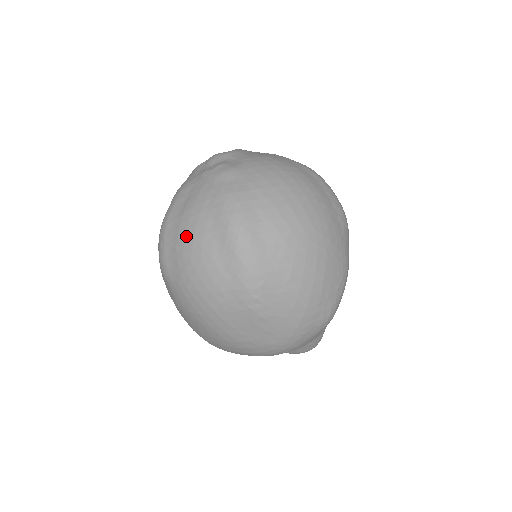
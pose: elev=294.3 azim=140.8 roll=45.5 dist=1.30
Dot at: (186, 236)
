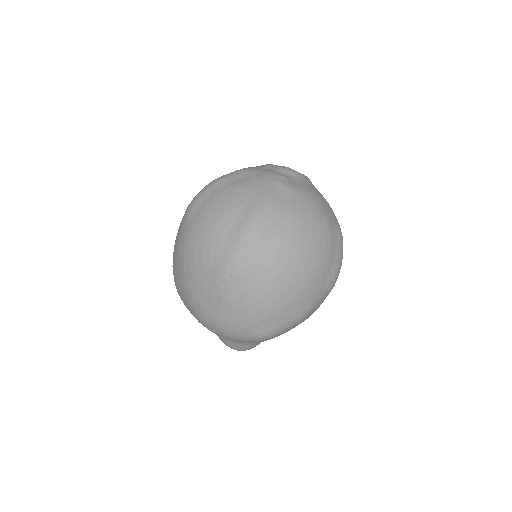
Dot at: (220, 201)
